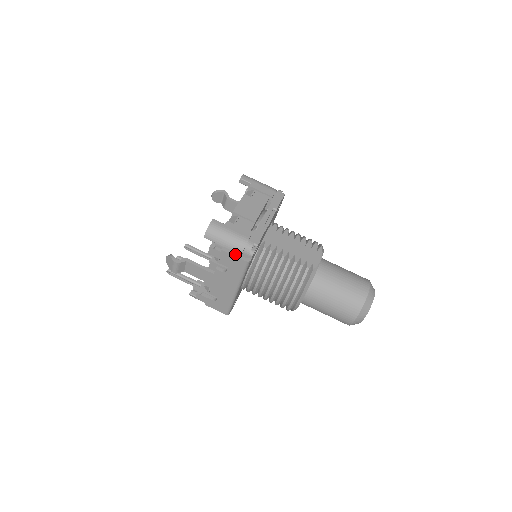
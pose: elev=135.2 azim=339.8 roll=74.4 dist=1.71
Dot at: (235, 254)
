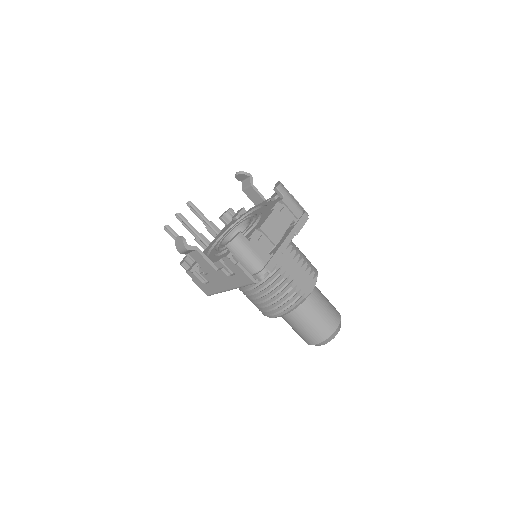
Dot at: (247, 272)
